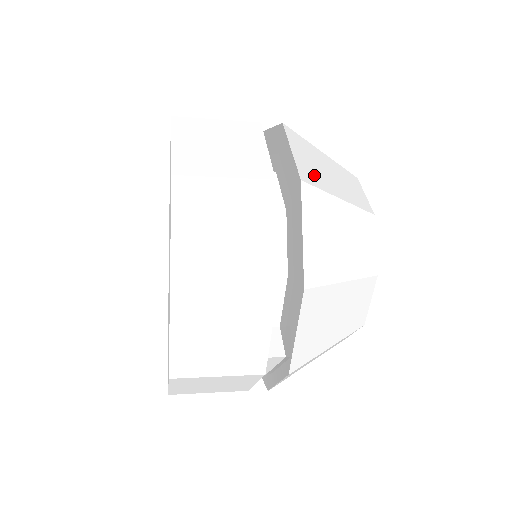
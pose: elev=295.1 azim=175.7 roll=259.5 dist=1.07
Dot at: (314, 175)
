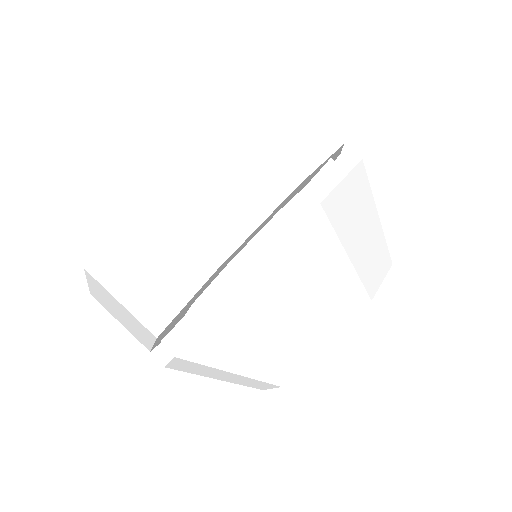
Dot at: (276, 287)
